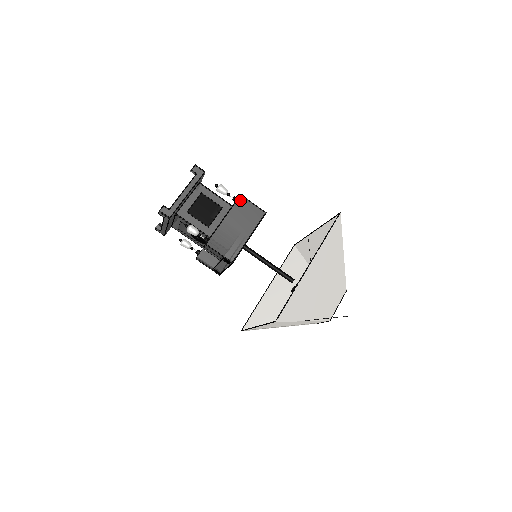
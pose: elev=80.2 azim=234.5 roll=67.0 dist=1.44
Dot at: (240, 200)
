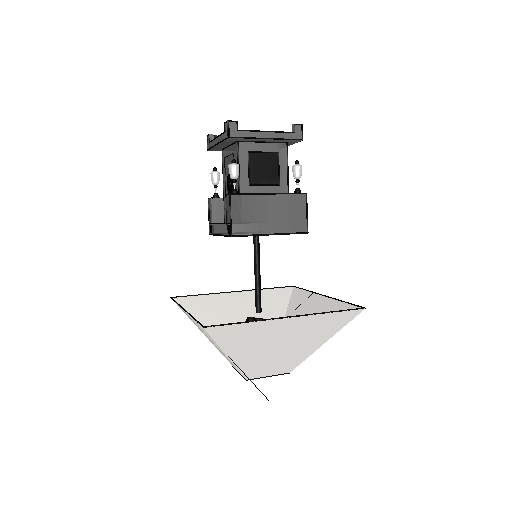
Dot at: (301, 197)
